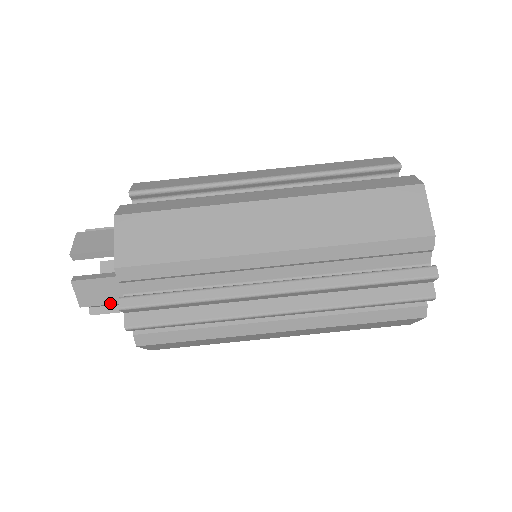
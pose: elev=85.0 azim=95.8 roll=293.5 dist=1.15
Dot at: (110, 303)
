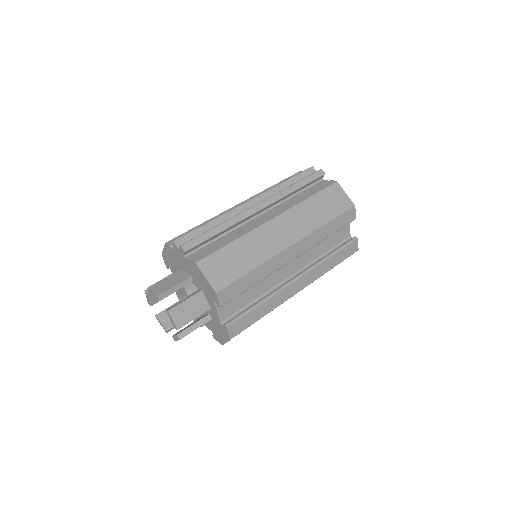
Dot at: (176, 285)
